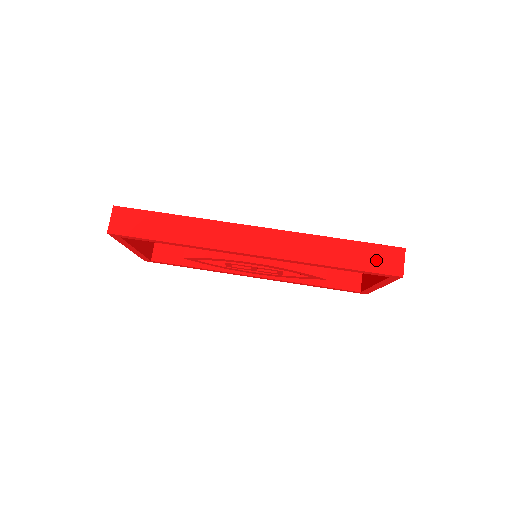
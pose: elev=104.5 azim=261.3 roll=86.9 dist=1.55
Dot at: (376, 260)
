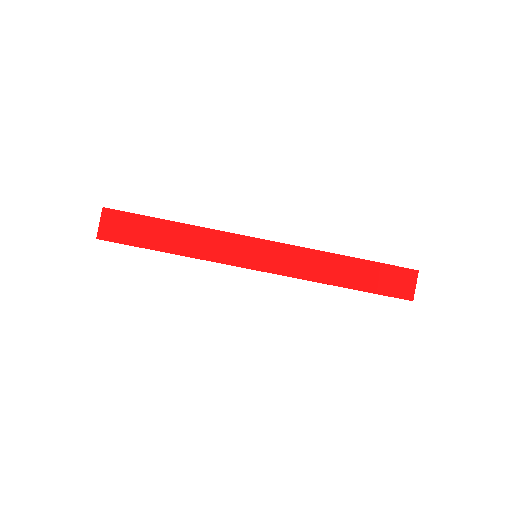
Dot at: (387, 282)
